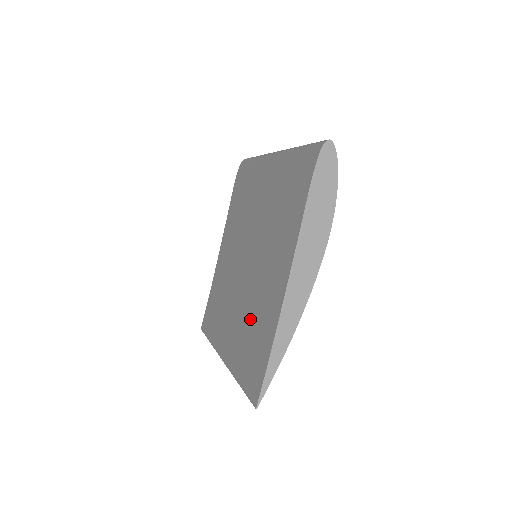
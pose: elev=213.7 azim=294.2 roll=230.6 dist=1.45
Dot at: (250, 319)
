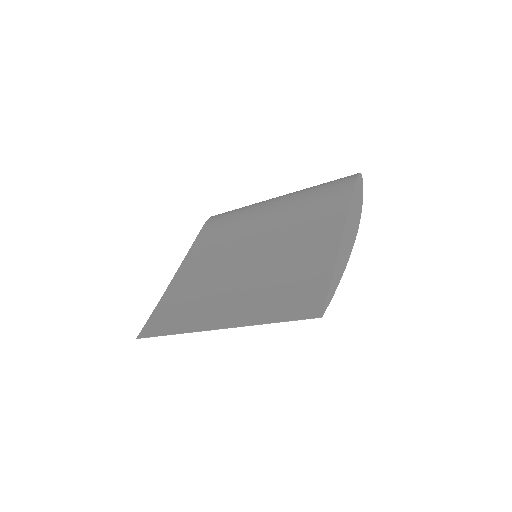
Dot at: (277, 278)
